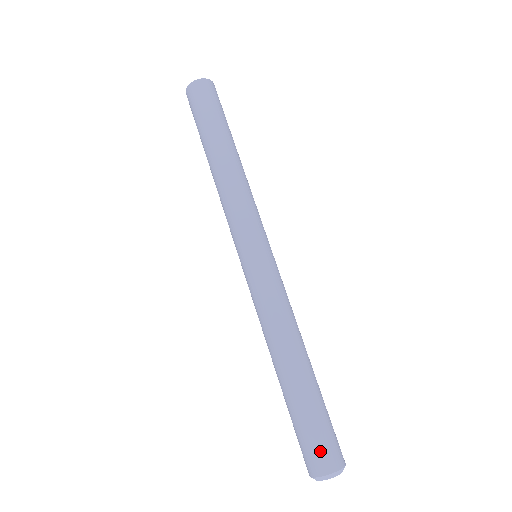
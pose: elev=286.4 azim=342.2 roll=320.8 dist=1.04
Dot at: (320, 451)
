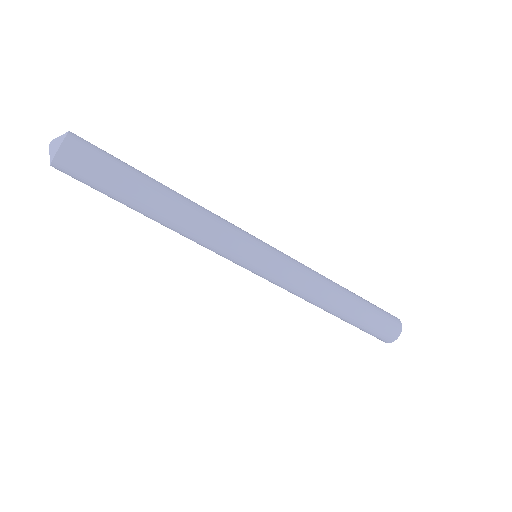
Dot at: (381, 337)
